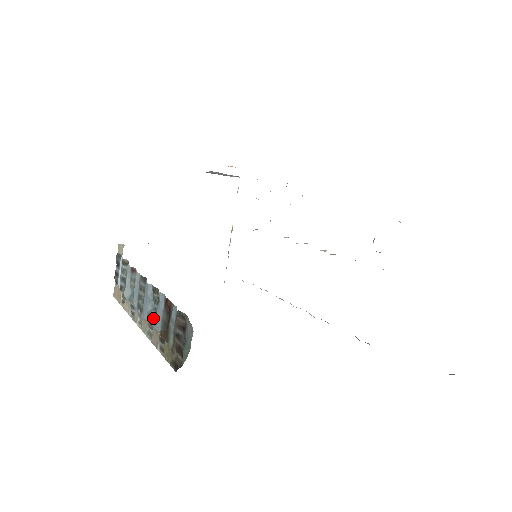
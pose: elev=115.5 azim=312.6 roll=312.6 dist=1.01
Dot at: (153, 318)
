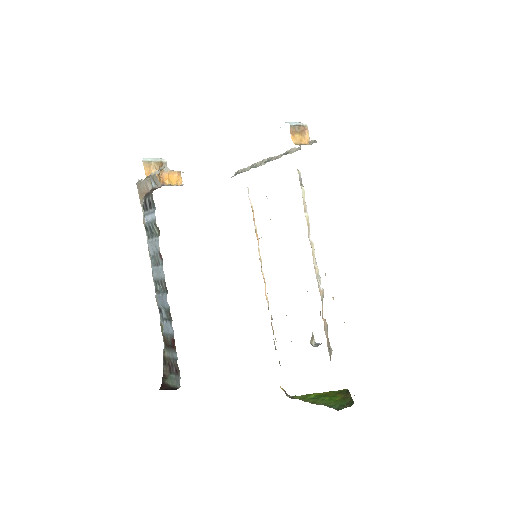
Dot at: (162, 316)
